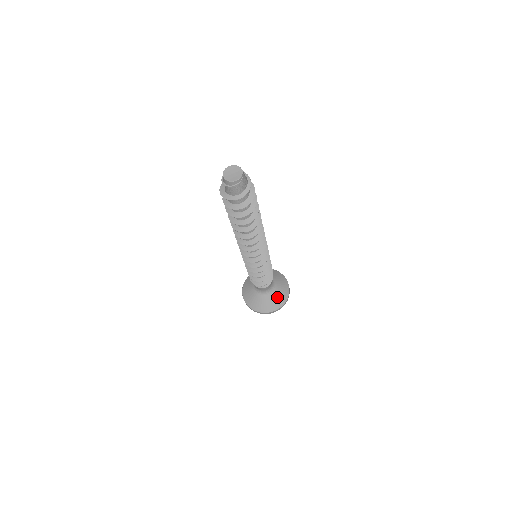
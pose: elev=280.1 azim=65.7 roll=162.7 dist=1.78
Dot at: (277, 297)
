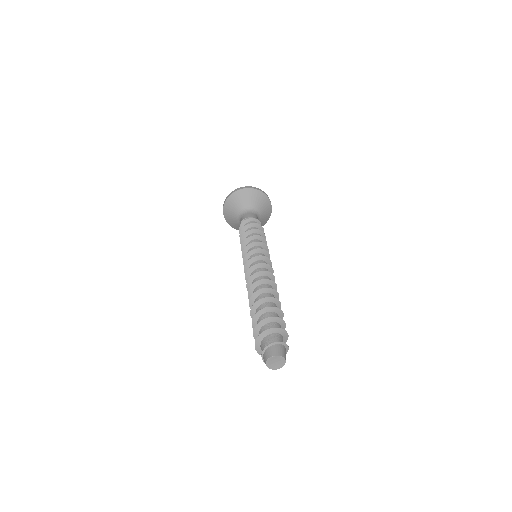
Dot at: (261, 223)
